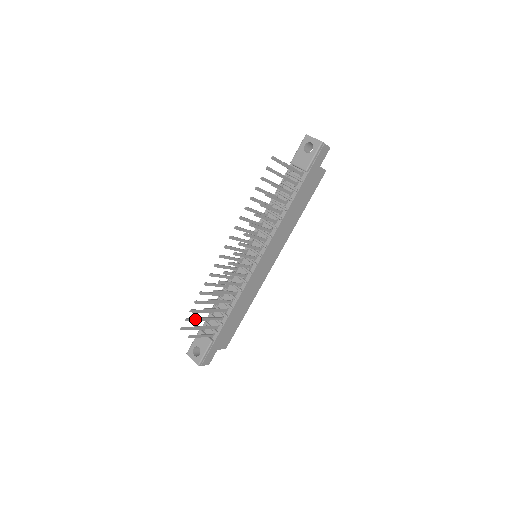
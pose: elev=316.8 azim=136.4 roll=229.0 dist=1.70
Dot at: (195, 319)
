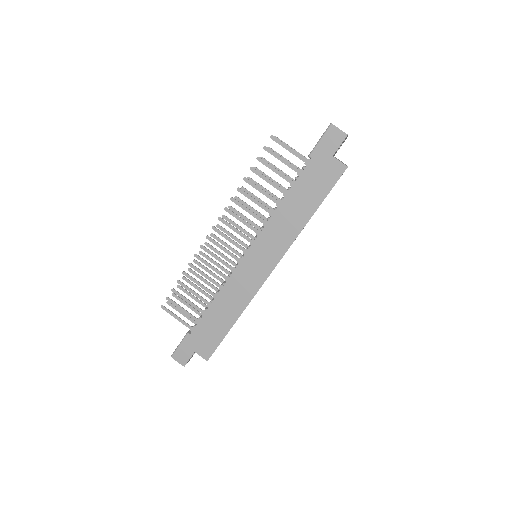
Dot at: (184, 301)
